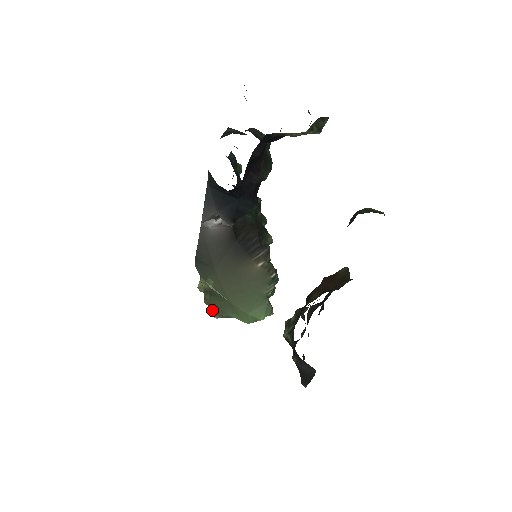
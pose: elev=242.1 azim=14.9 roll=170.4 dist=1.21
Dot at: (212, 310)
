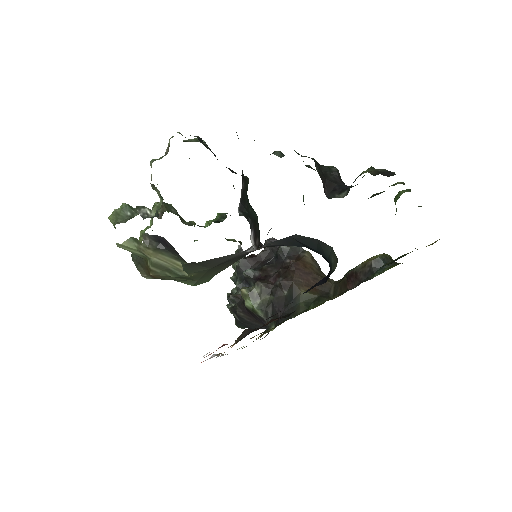
Dot at: (154, 278)
